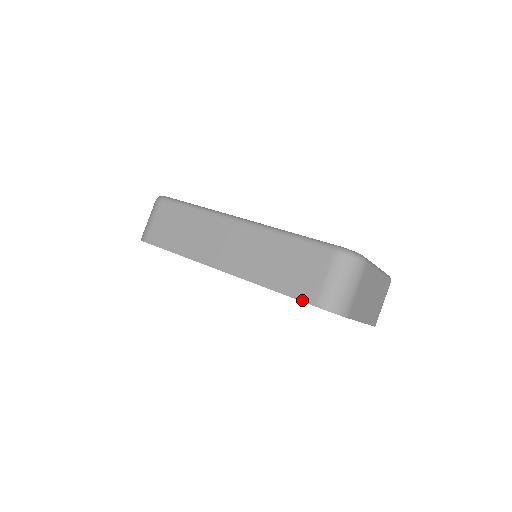
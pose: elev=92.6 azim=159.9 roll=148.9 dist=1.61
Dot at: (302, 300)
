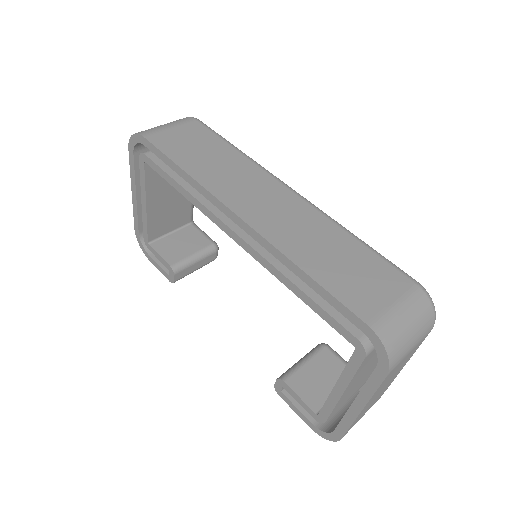
Dot at: (351, 309)
